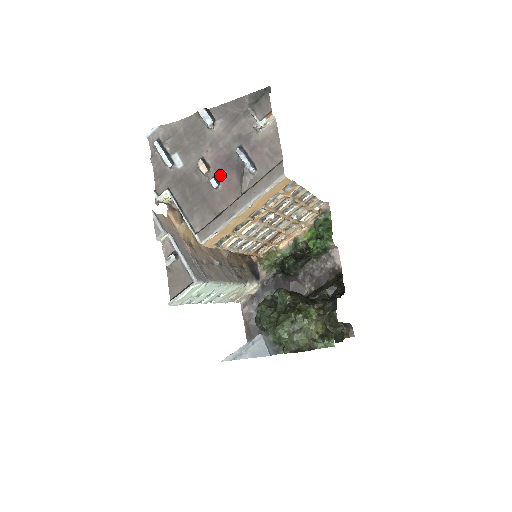
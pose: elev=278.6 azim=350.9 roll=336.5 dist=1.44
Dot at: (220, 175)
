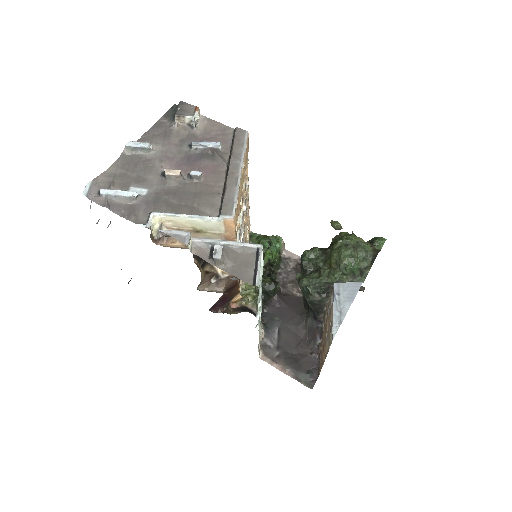
Dot at: (193, 170)
